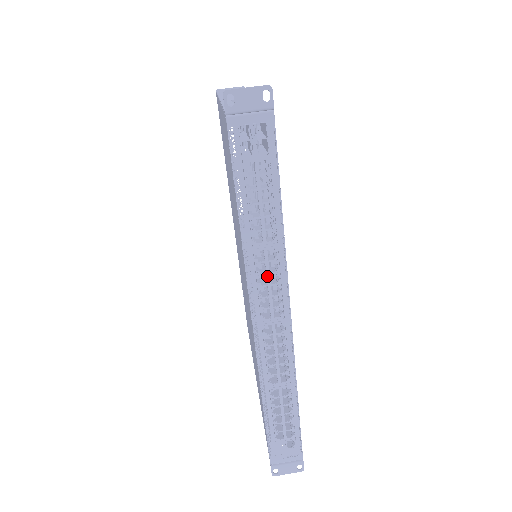
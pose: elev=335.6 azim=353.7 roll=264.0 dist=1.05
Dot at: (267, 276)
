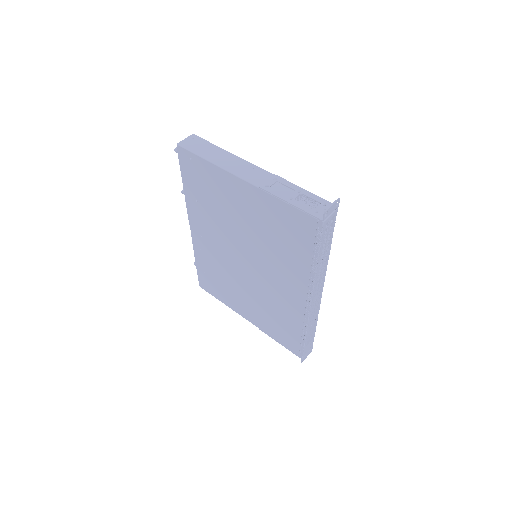
Dot at: (320, 279)
